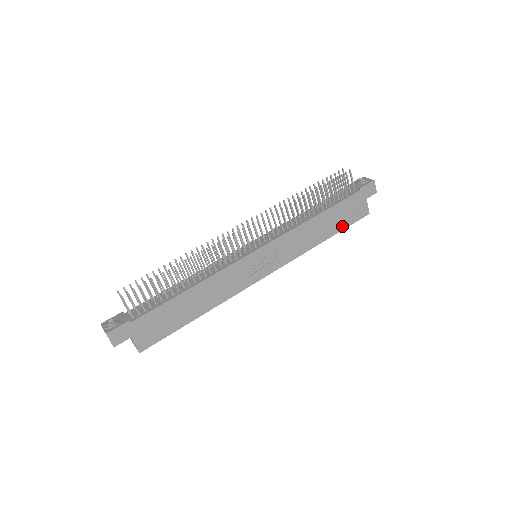
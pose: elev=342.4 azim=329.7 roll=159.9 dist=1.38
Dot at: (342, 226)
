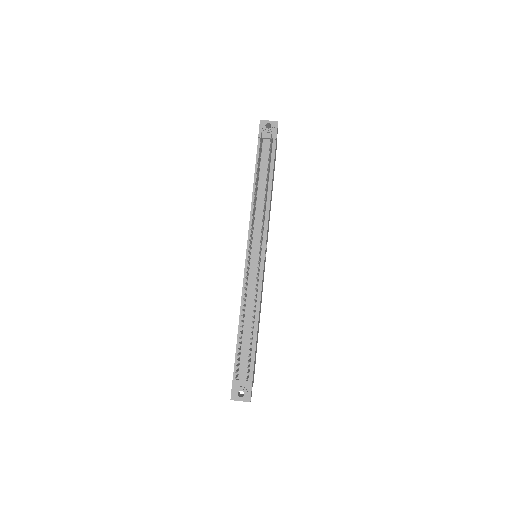
Dot at: occluded
